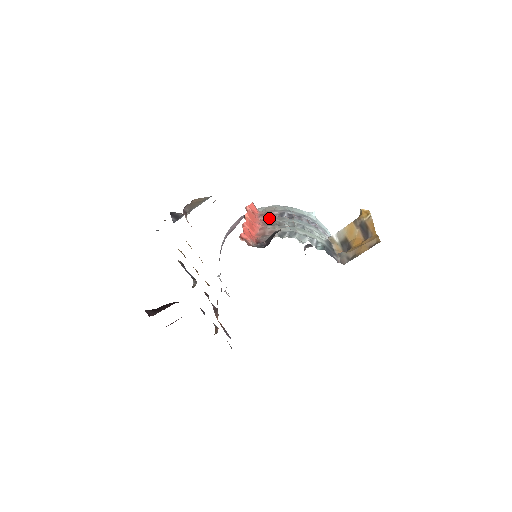
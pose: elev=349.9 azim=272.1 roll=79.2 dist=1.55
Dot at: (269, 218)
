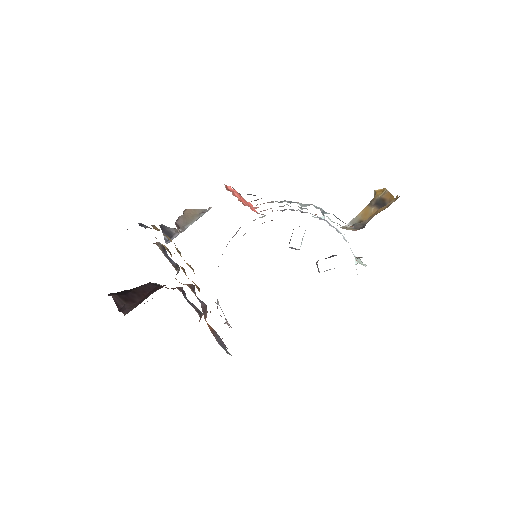
Dot at: occluded
